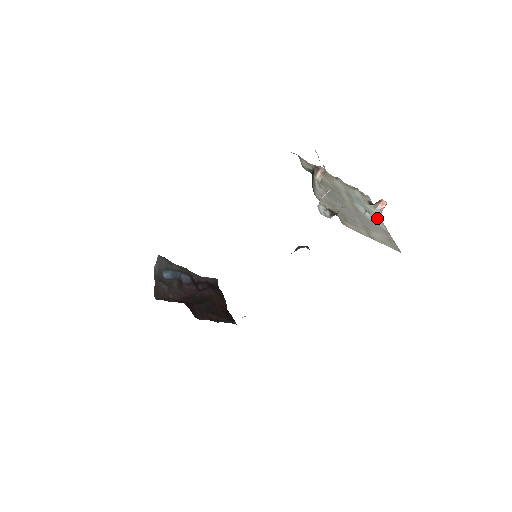
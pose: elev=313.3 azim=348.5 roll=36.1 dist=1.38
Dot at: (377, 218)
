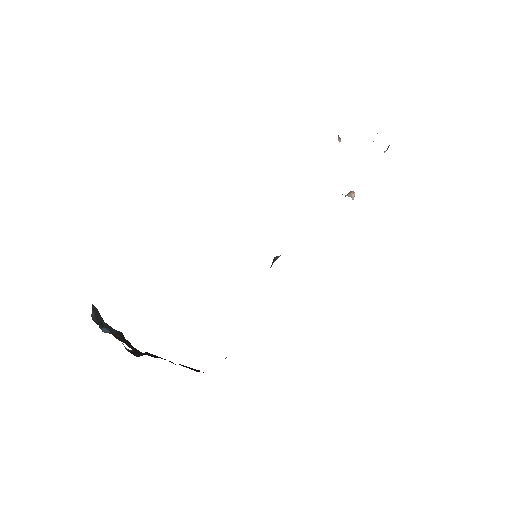
Dot at: occluded
